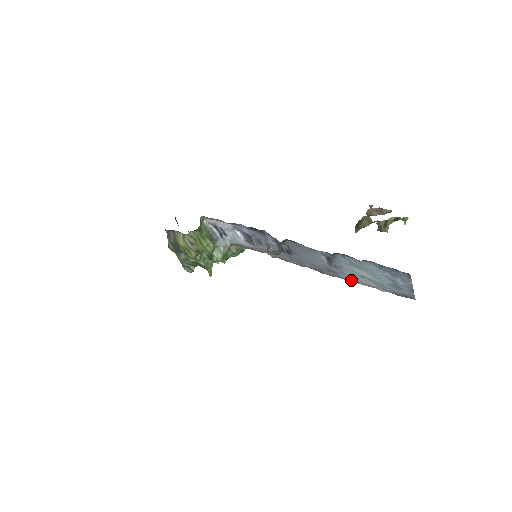
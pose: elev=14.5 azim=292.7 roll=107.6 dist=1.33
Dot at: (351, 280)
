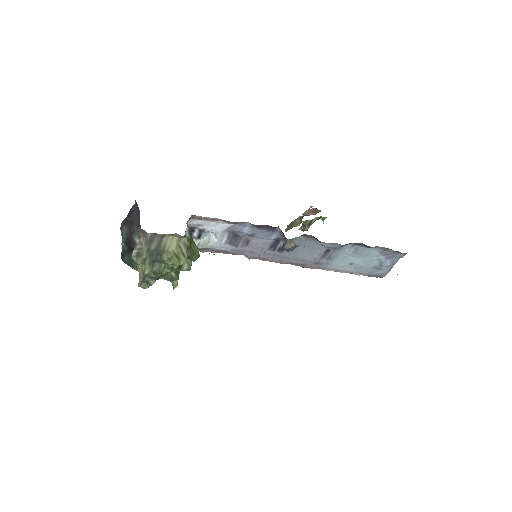
Dot at: (332, 270)
